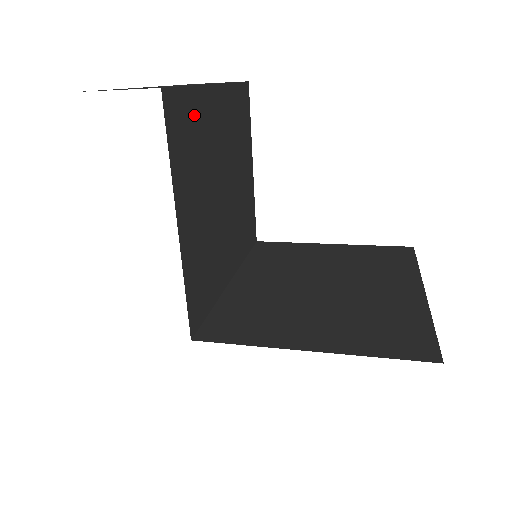
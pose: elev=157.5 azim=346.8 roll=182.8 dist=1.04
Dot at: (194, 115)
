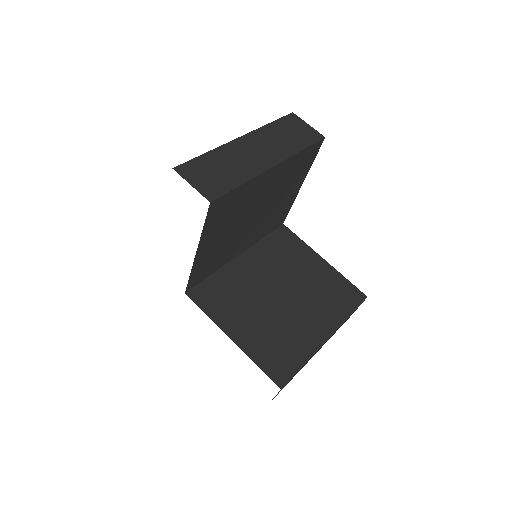
Dot at: (238, 196)
